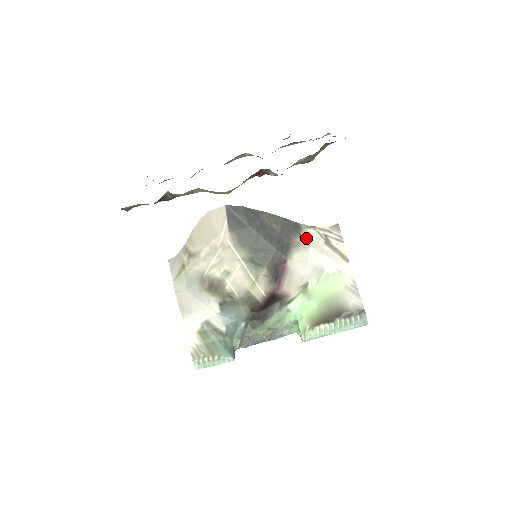
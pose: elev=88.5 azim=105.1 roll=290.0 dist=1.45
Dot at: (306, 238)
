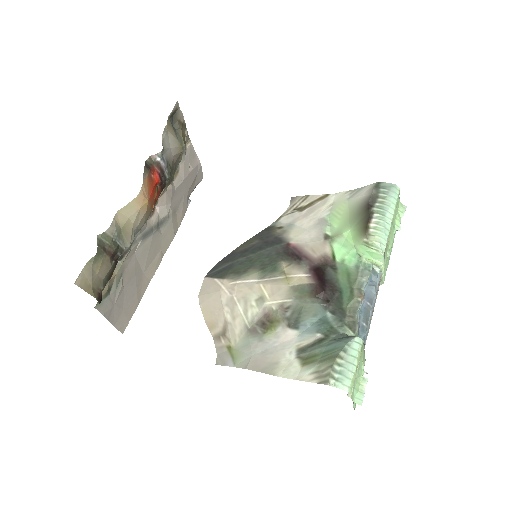
Dot at: (284, 225)
